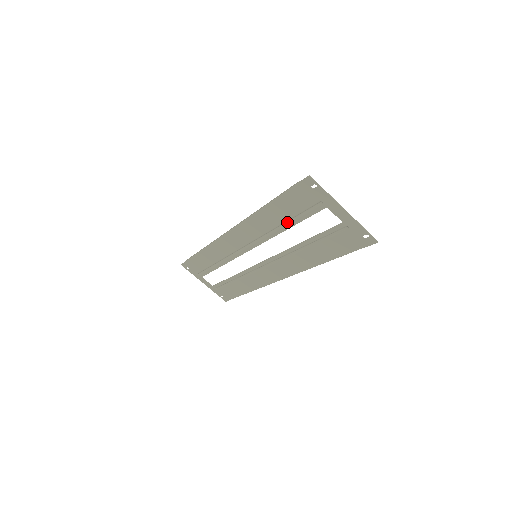
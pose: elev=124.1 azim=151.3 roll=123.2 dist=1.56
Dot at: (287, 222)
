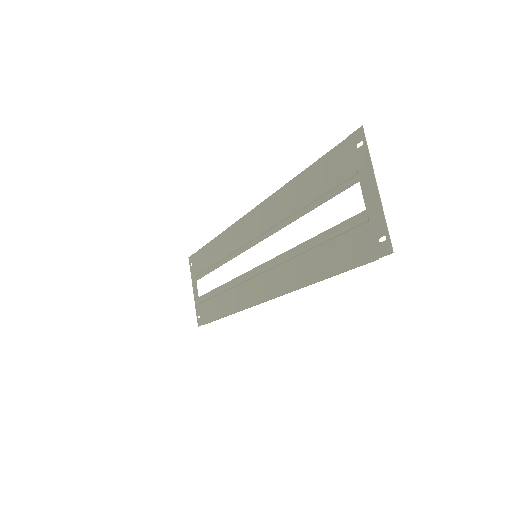
Dot at: (308, 204)
